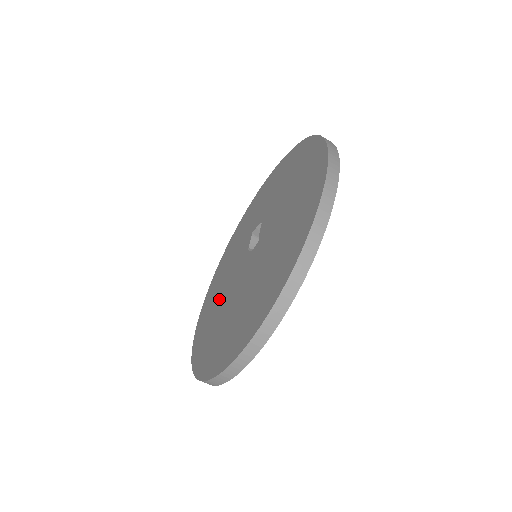
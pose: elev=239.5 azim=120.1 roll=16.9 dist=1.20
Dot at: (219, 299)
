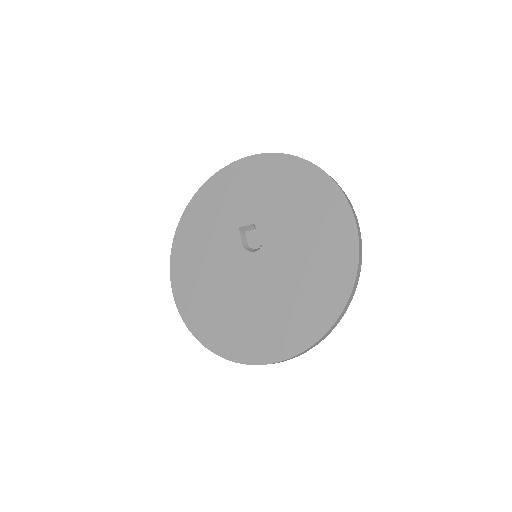
Dot at: (213, 286)
